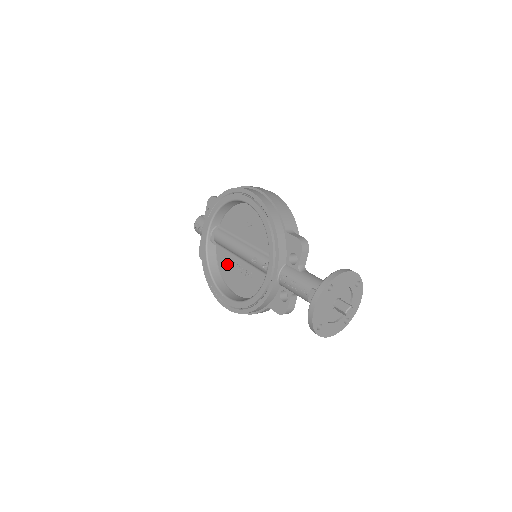
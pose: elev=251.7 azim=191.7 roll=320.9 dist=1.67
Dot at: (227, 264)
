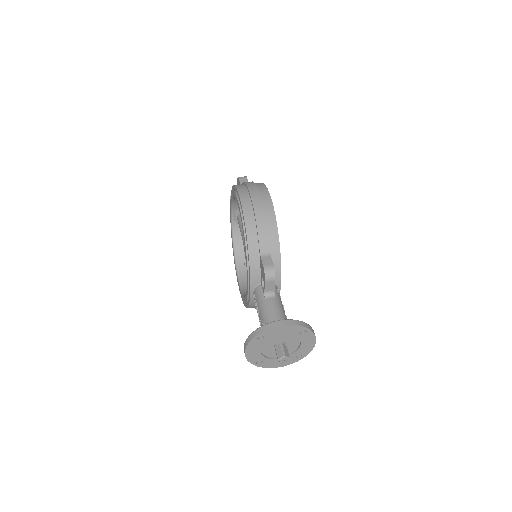
Dot at: occluded
